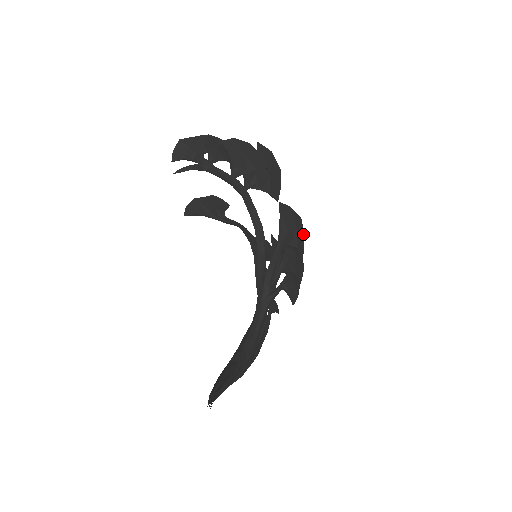
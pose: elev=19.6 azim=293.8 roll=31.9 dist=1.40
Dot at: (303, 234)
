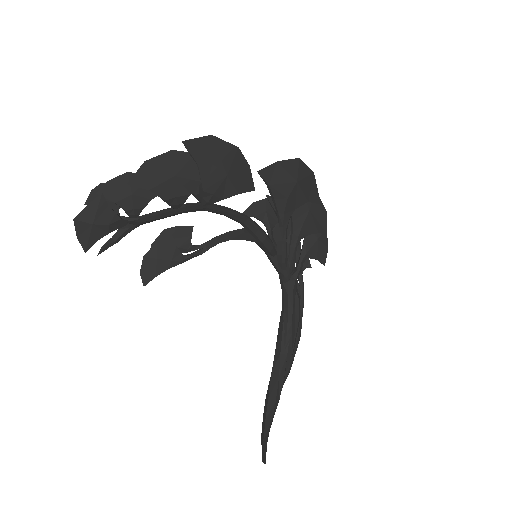
Dot at: (310, 173)
